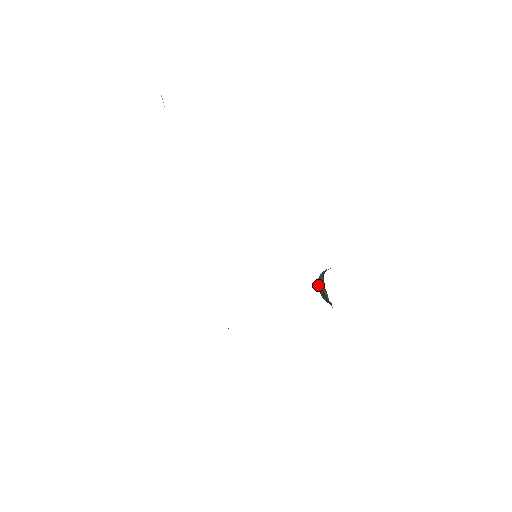
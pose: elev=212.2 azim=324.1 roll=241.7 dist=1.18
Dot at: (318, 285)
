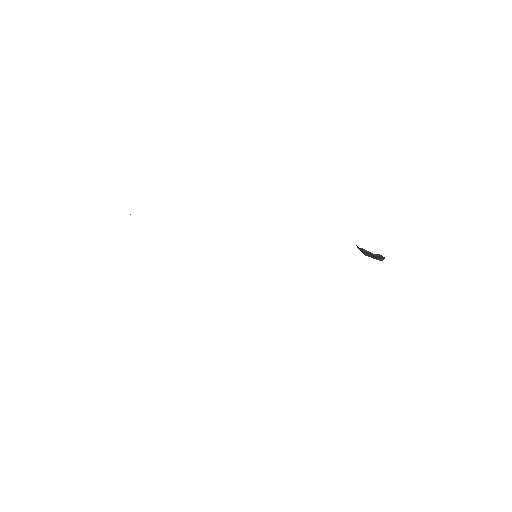
Dot at: (363, 253)
